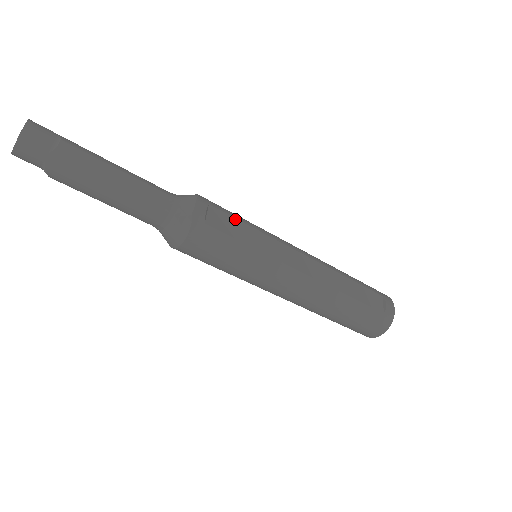
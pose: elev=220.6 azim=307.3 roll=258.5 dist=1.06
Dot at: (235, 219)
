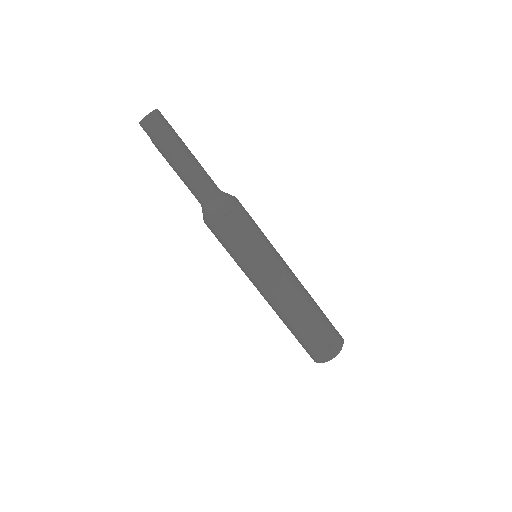
Dot at: (247, 227)
